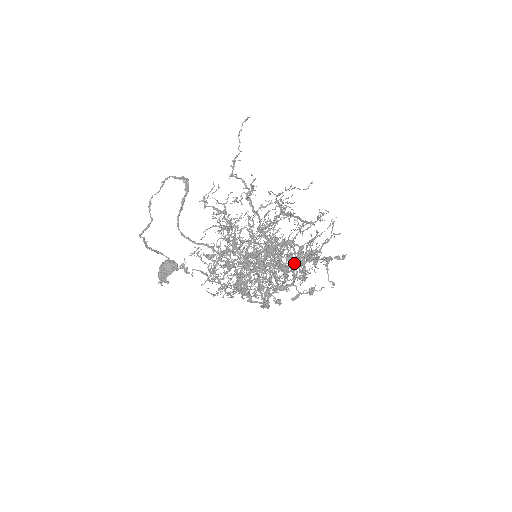
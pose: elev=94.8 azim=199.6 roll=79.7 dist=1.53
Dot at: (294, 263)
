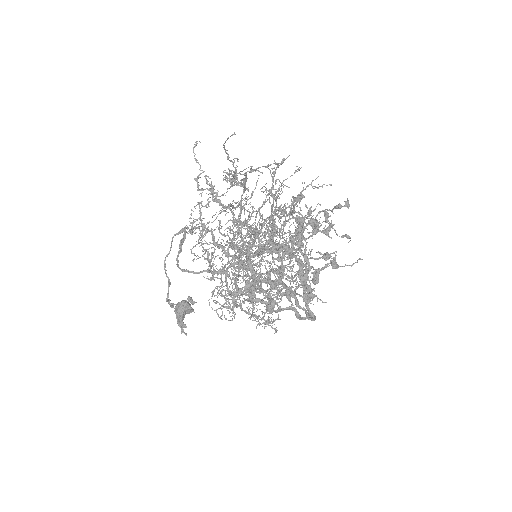
Dot at: (284, 234)
